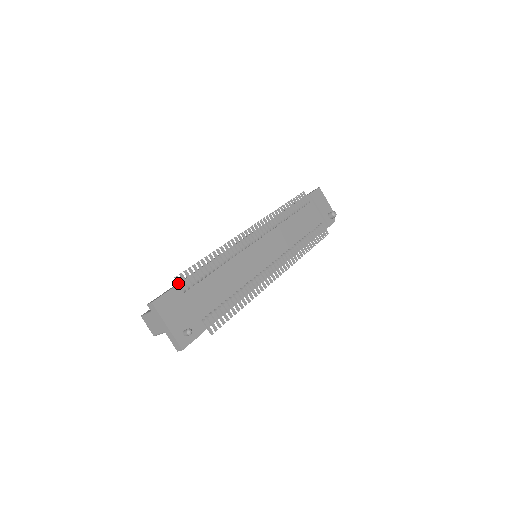
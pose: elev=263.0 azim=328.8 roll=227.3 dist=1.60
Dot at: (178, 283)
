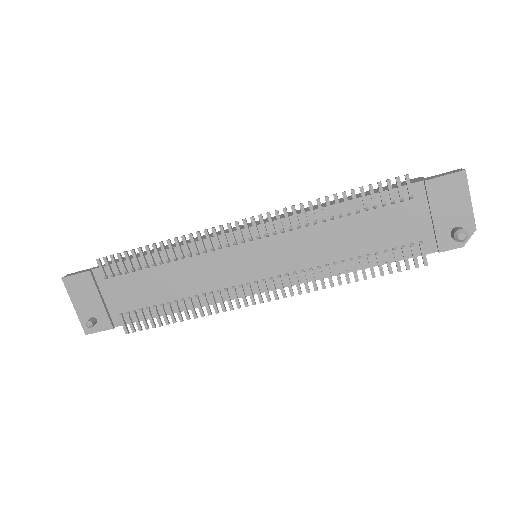
Dot at: (100, 266)
